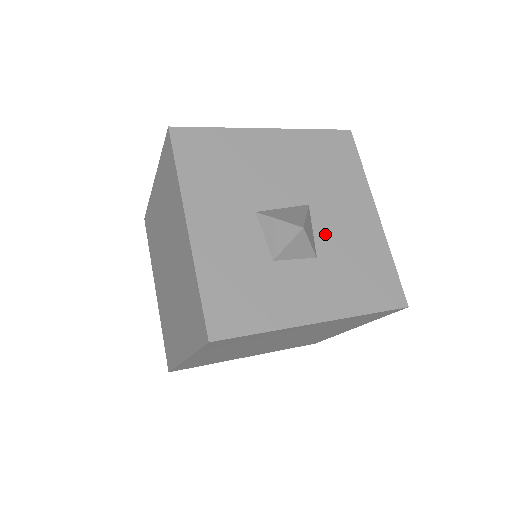
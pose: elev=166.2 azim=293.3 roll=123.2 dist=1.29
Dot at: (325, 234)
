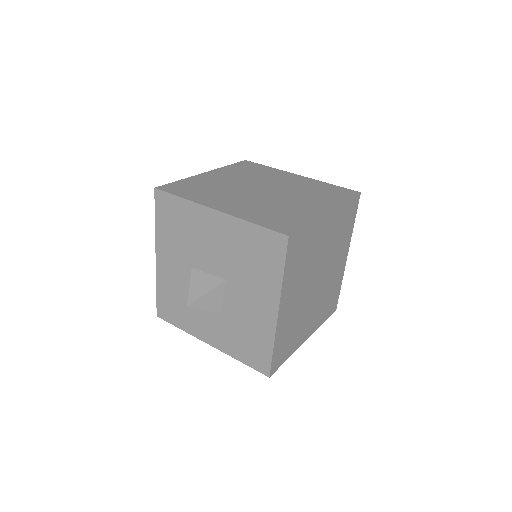
Dot at: (231, 304)
